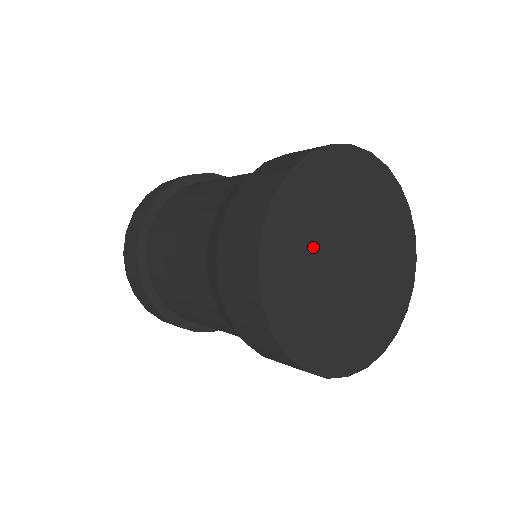
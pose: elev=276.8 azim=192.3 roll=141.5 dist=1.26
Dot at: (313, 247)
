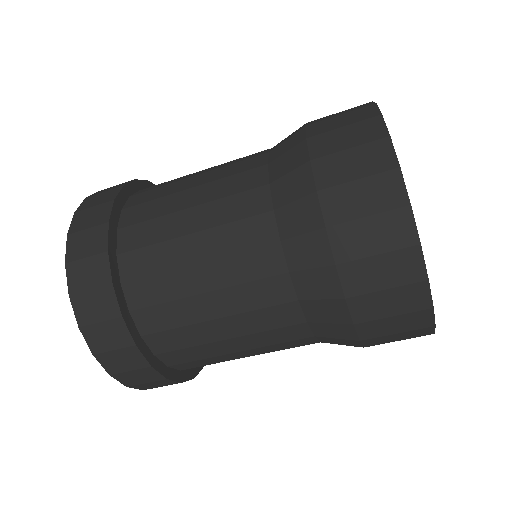
Dot at: occluded
